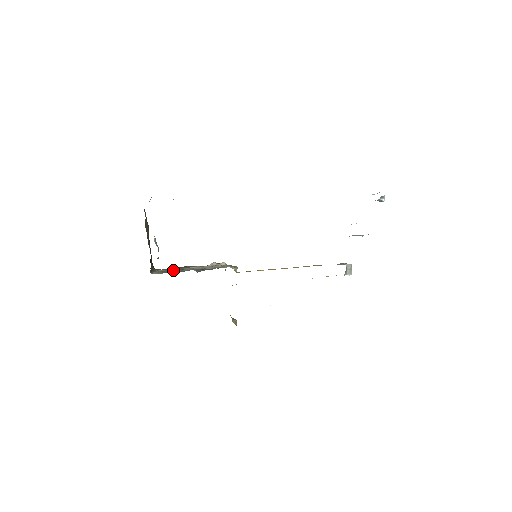
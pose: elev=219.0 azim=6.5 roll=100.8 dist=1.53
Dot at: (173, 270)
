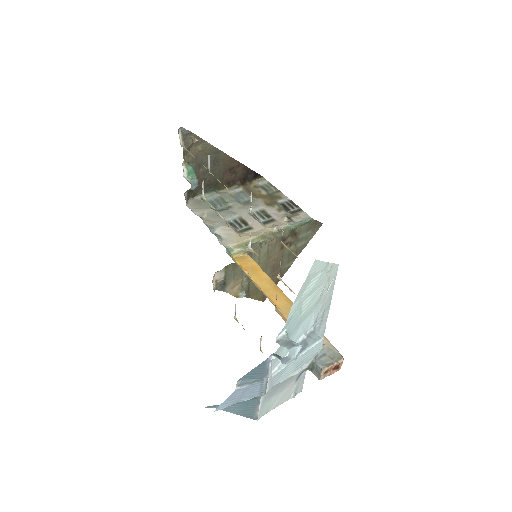
Dot at: (229, 202)
